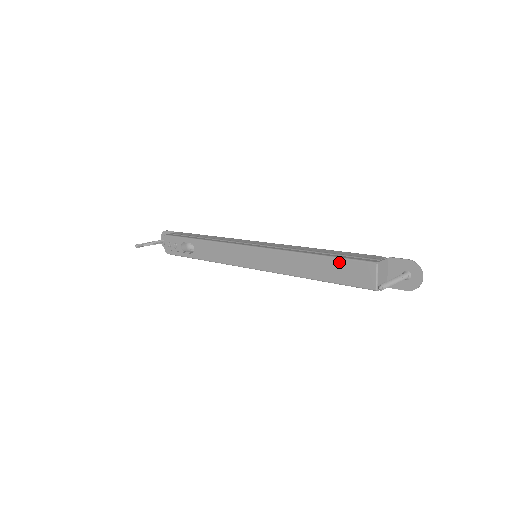
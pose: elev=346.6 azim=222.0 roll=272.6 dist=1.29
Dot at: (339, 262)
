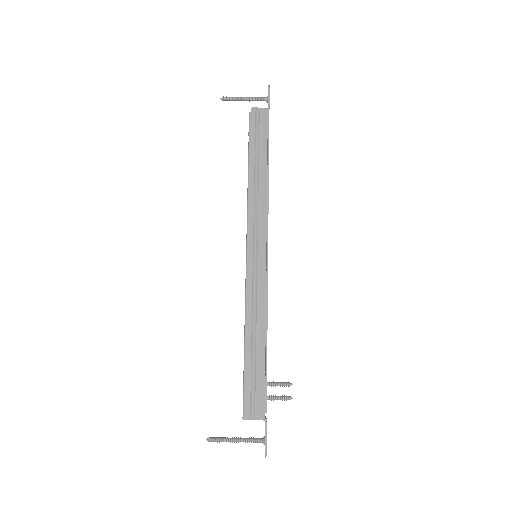
Dot at: (243, 374)
